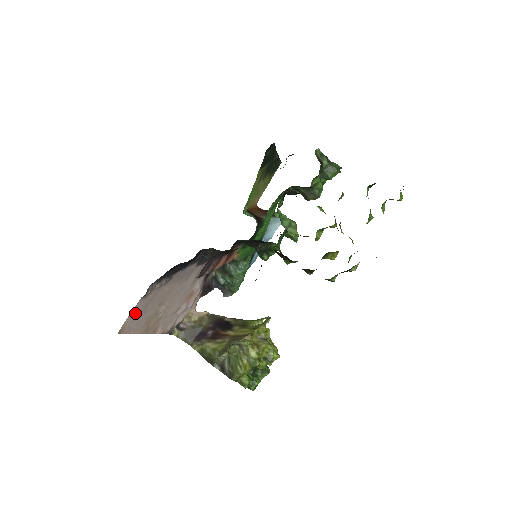
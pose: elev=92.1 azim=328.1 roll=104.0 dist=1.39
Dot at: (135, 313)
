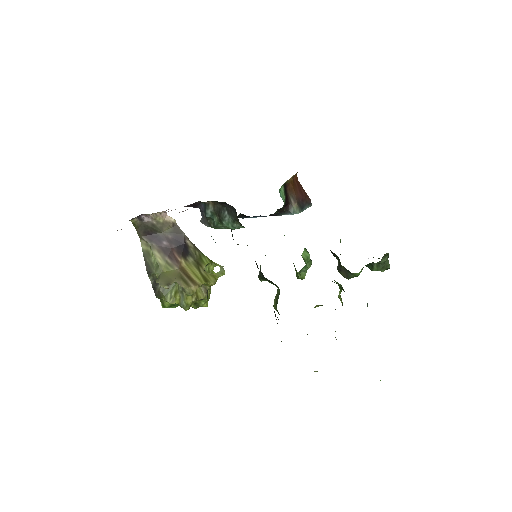
Dot at: occluded
